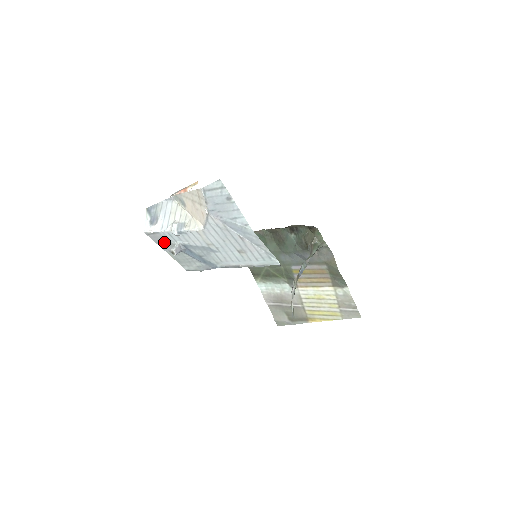
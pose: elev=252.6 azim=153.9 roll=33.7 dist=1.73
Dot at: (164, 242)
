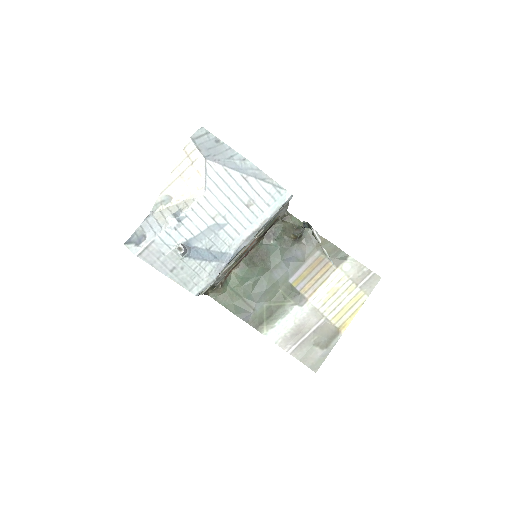
Dot at: (162, 256)
